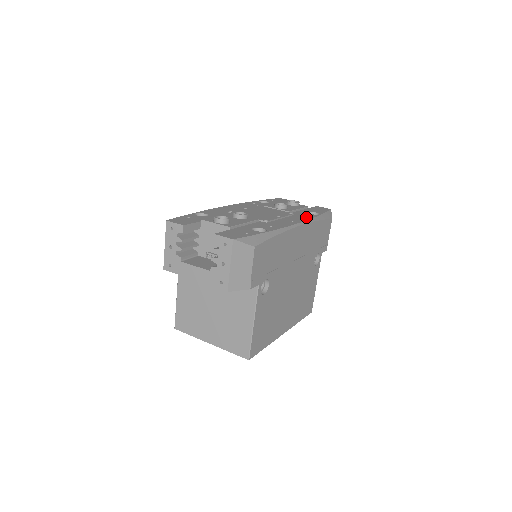
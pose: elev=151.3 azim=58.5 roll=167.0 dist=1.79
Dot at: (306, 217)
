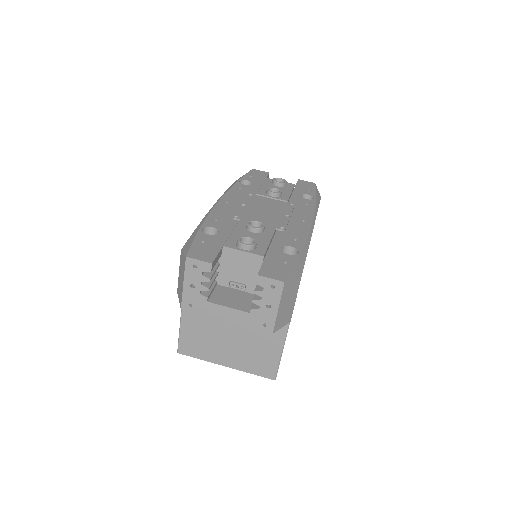
Dot at: (309, 208)
